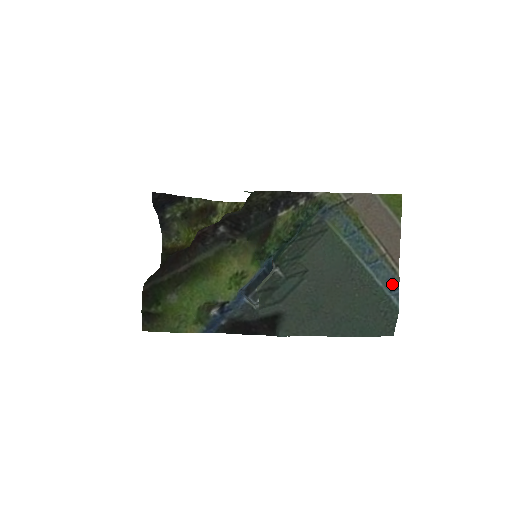
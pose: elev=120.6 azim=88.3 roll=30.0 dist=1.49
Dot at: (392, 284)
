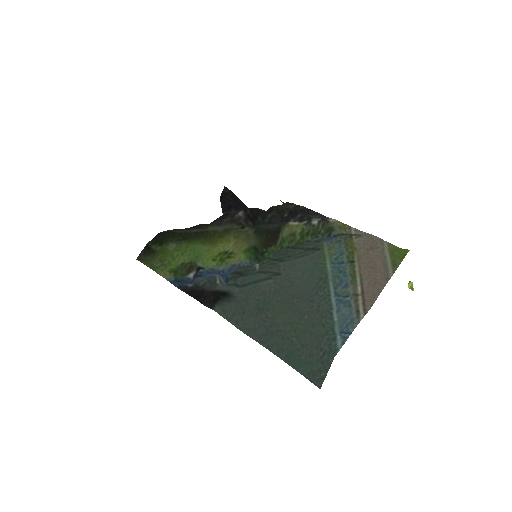
Dot at: (347, 326)
